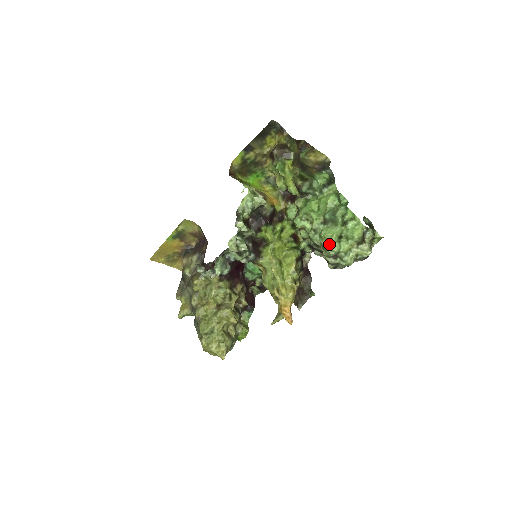
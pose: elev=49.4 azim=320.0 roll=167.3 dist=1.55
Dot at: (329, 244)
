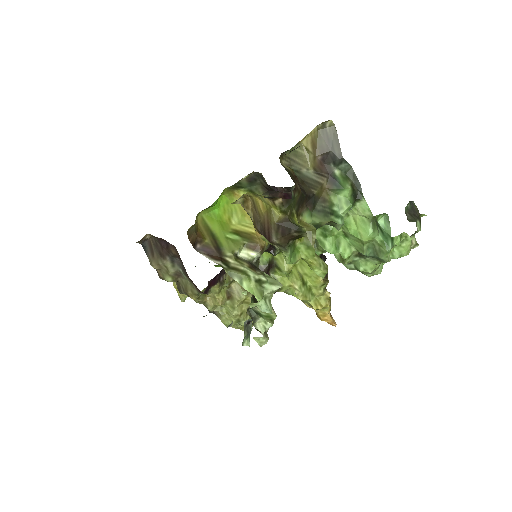
Dot at: (371, 275)
